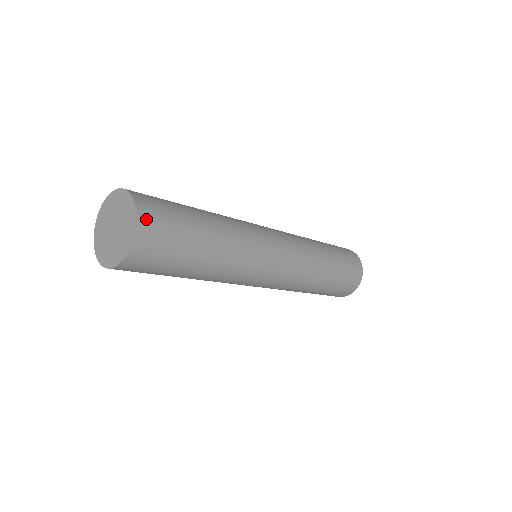
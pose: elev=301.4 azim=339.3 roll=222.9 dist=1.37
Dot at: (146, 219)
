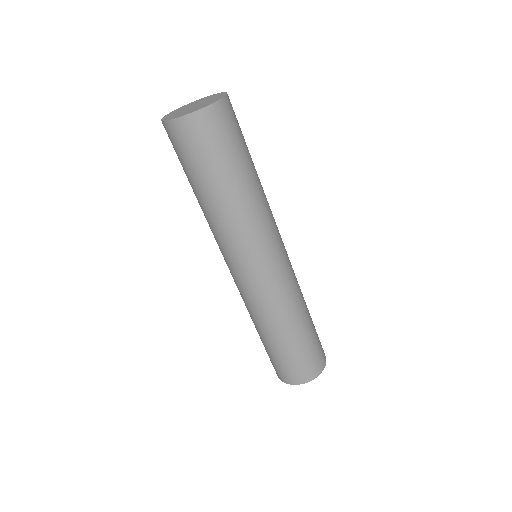
Dot at: (230, 102)
